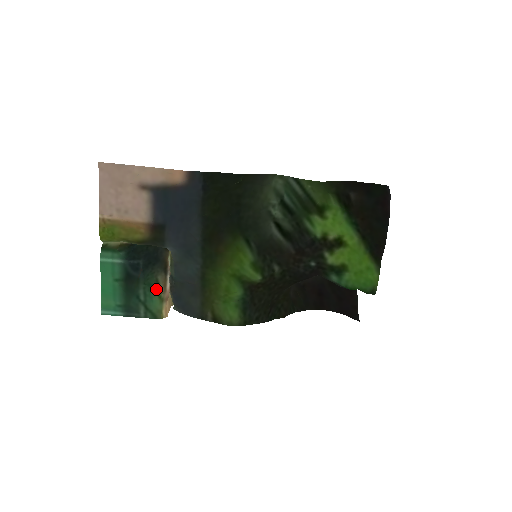
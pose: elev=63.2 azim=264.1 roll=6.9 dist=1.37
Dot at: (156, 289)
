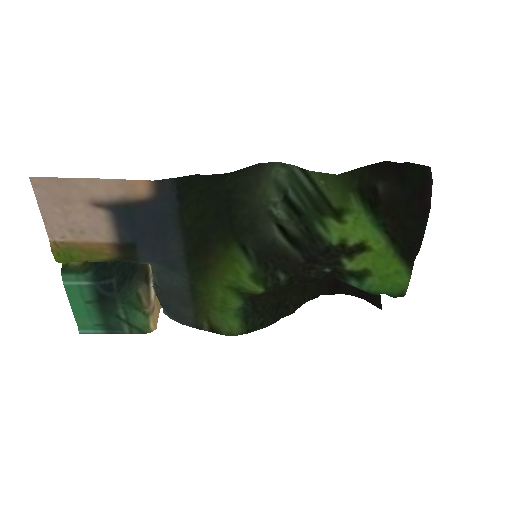
Dot at: (138, 305)
